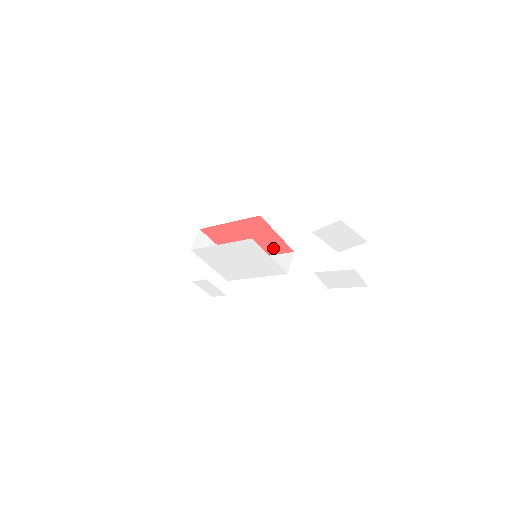
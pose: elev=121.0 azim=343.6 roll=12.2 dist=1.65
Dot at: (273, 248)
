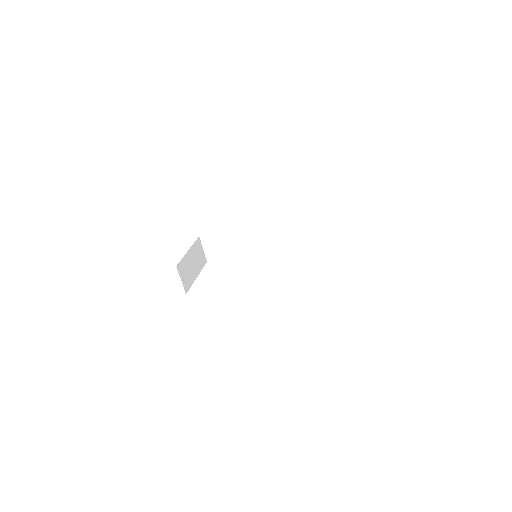
Dot at: occluded
